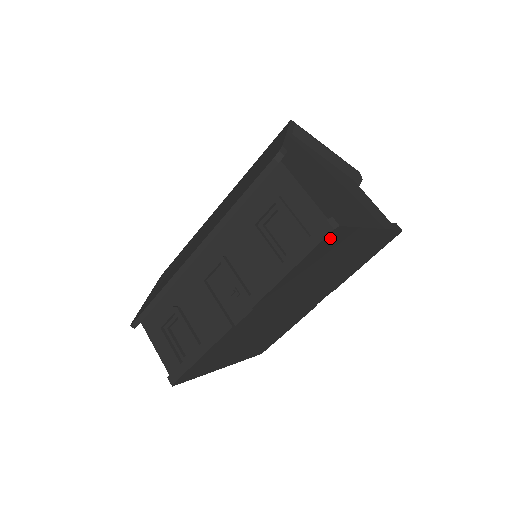
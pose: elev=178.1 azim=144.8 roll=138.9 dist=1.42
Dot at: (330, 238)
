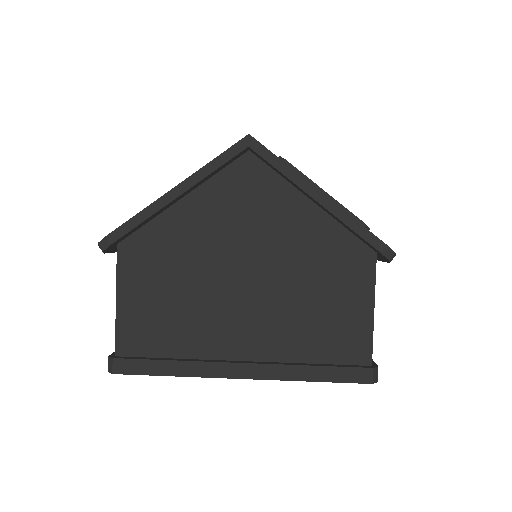
Dot at: occluded
